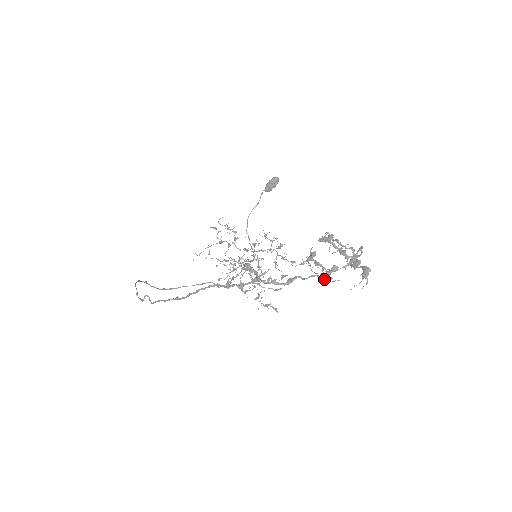
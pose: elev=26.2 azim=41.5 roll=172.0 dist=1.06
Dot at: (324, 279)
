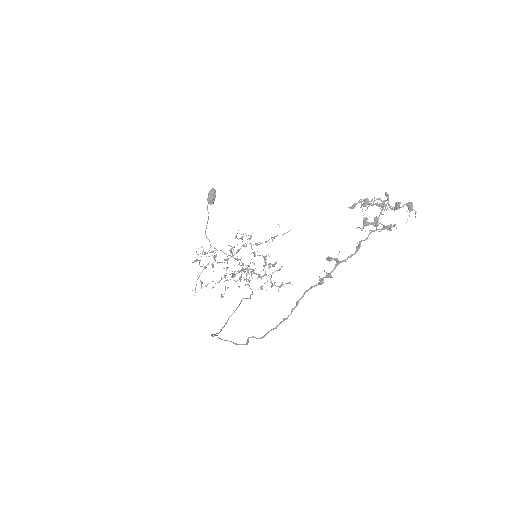
Dot at: (388, 229)
